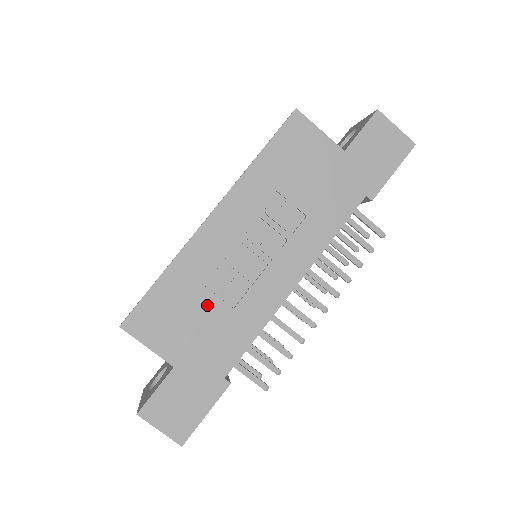
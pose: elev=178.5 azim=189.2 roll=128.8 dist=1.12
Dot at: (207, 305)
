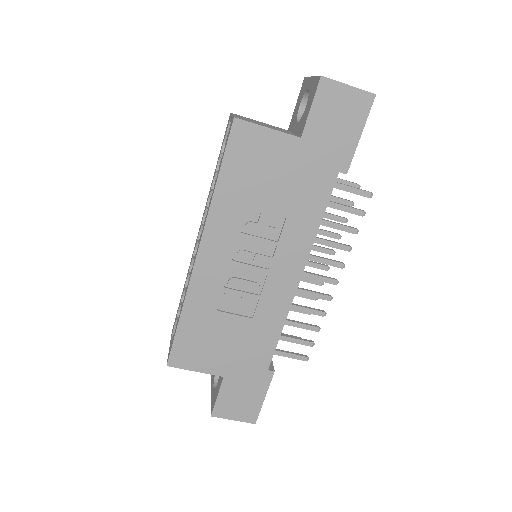
Dot at: (229, 324)
